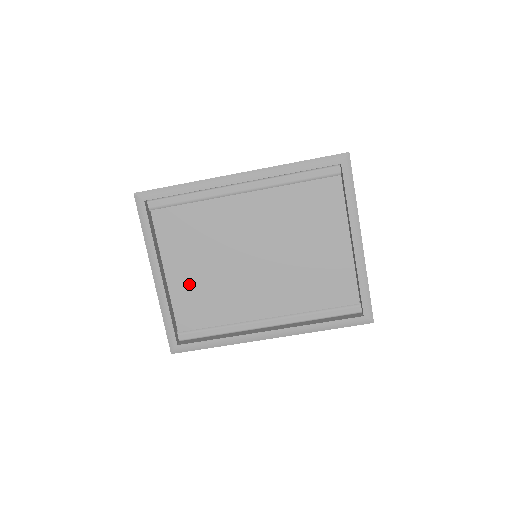
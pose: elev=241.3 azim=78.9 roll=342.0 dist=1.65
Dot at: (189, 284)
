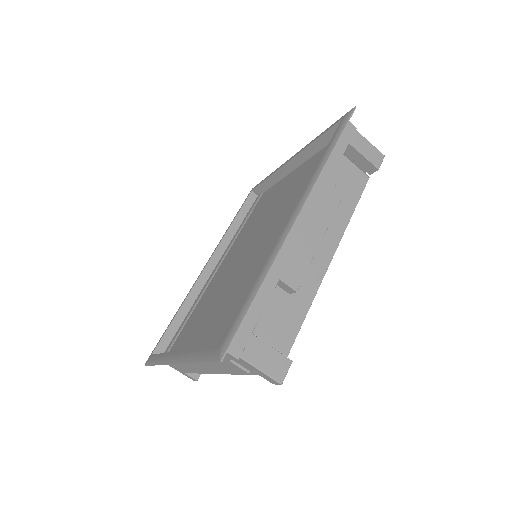
Dot at: (214, 328)
